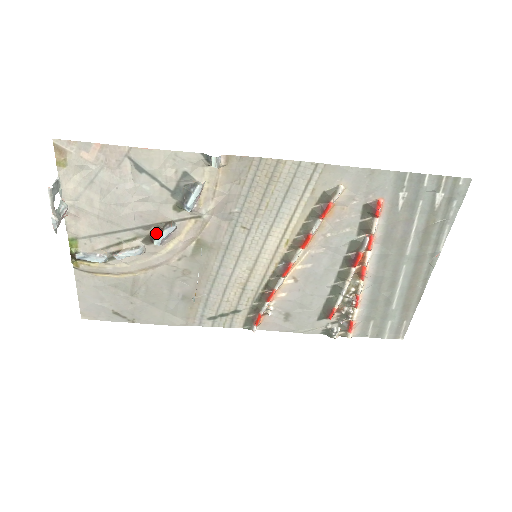
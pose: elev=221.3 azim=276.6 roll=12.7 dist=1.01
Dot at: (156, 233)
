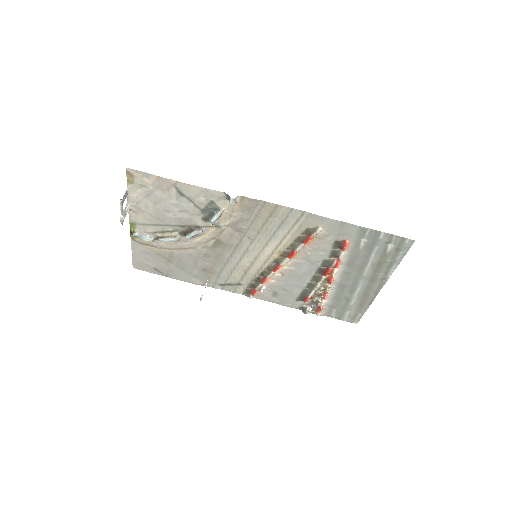
Dot at: (188, 231)
